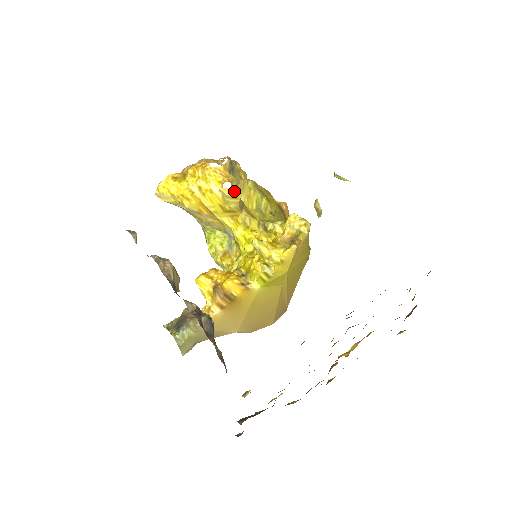
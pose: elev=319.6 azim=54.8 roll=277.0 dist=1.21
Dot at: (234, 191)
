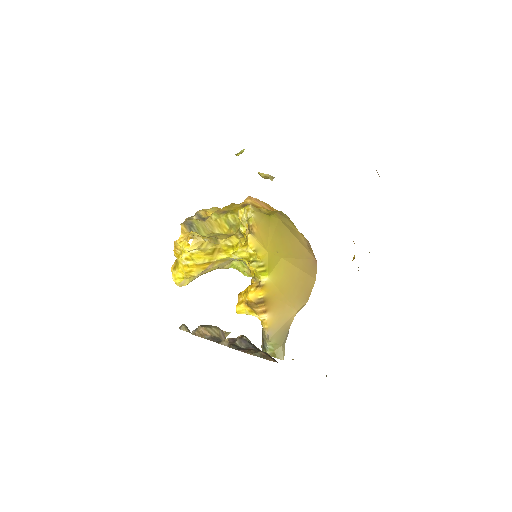
Dot at: (196, 242)
